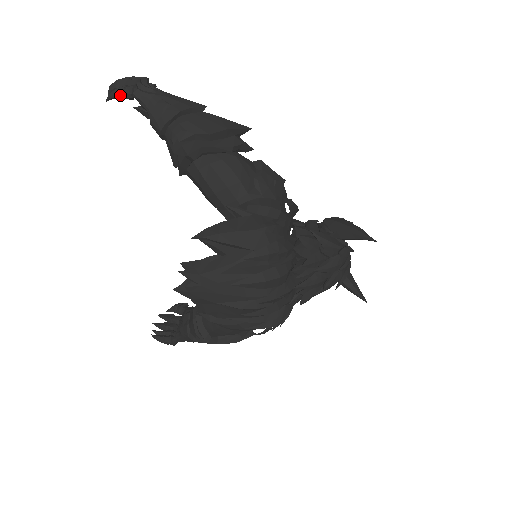
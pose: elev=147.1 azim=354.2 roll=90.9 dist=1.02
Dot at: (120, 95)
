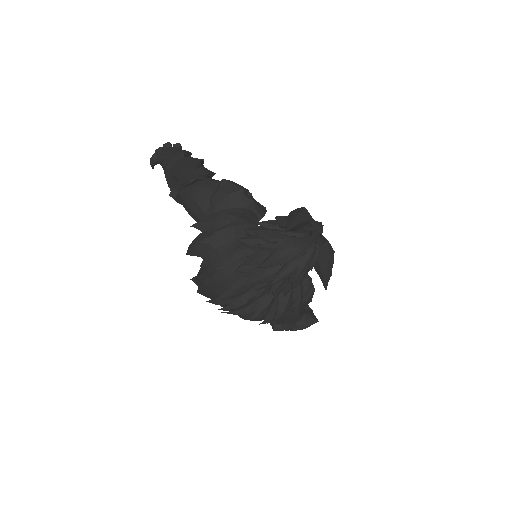
Dot at: (151, 164)
